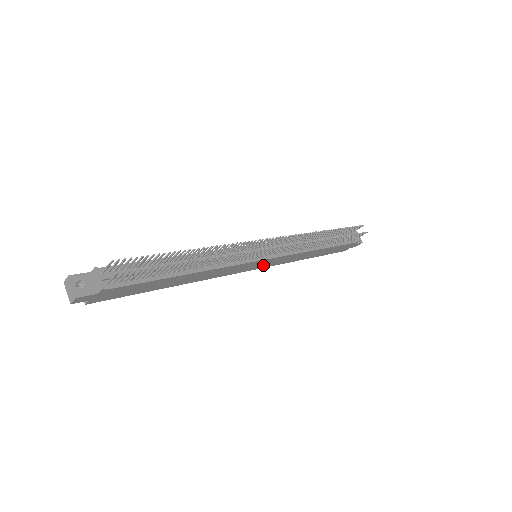
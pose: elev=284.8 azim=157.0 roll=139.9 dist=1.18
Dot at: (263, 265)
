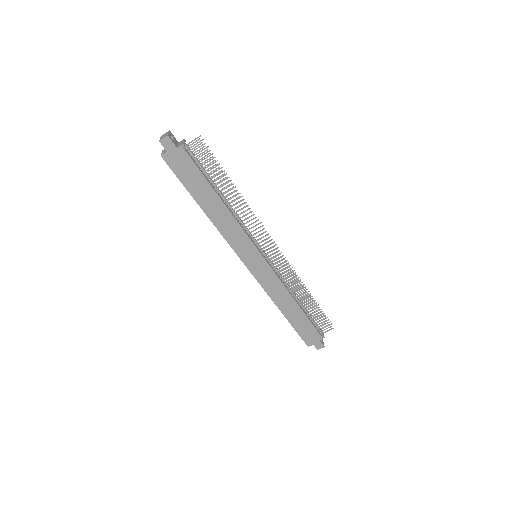
Dot at: (256, 269)
